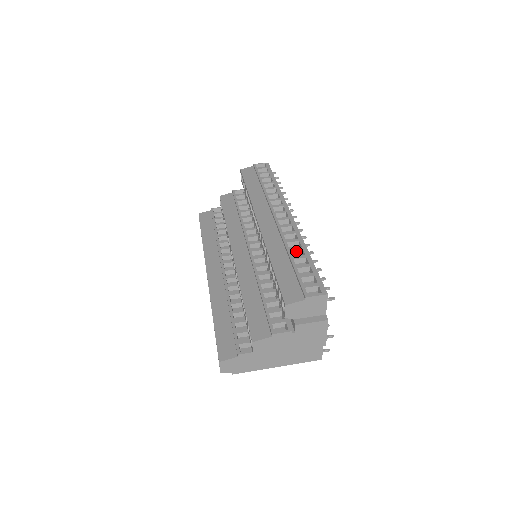
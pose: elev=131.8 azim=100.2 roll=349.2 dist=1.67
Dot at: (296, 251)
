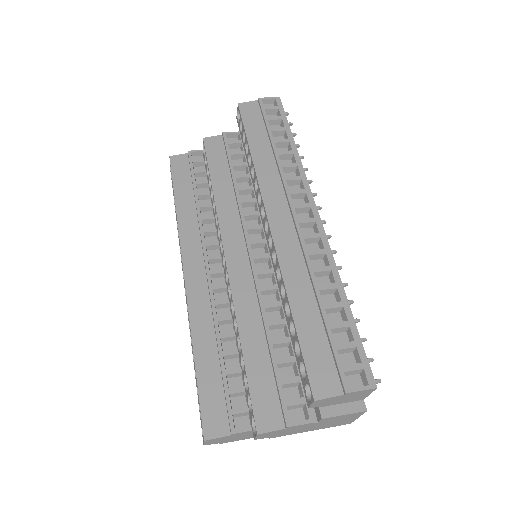
Dot at: (327, 290)
